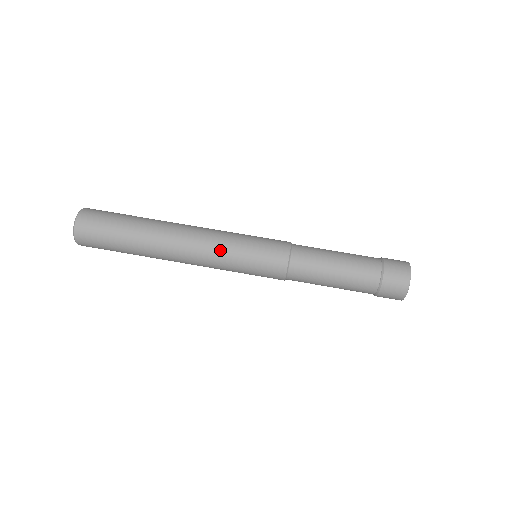
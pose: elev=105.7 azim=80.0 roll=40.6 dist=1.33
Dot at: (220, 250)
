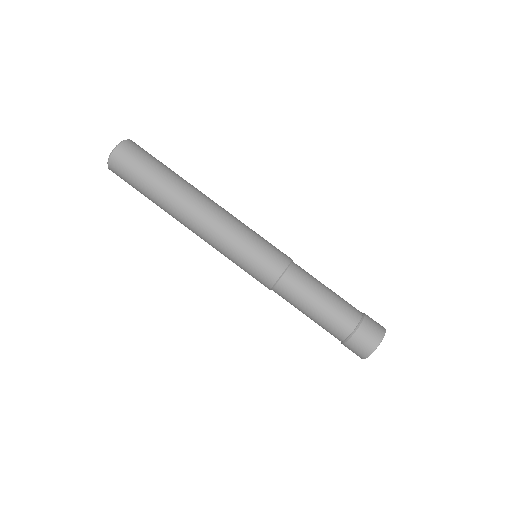
Dot at: (226, 236)
